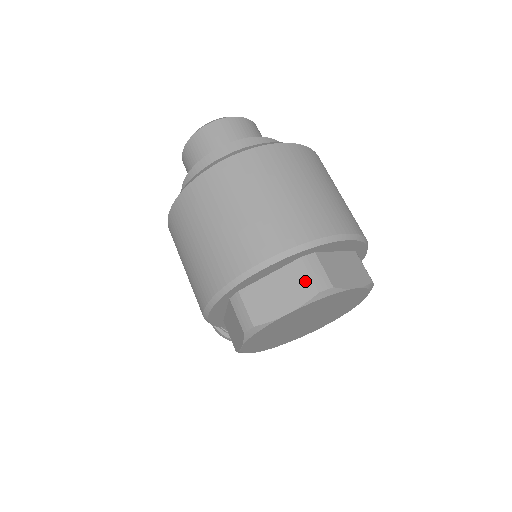
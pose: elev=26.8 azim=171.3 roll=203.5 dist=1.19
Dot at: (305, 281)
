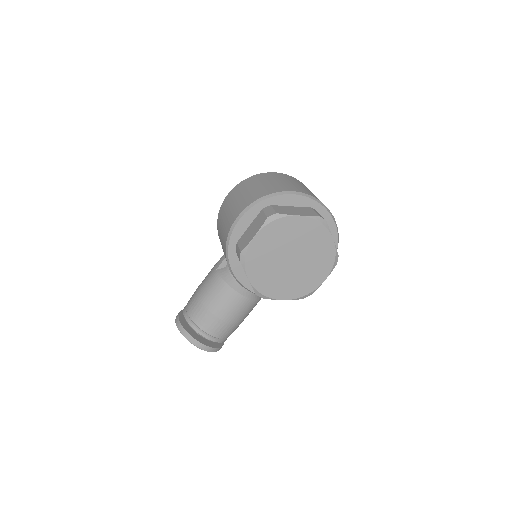
Dot at: (312, 212)
